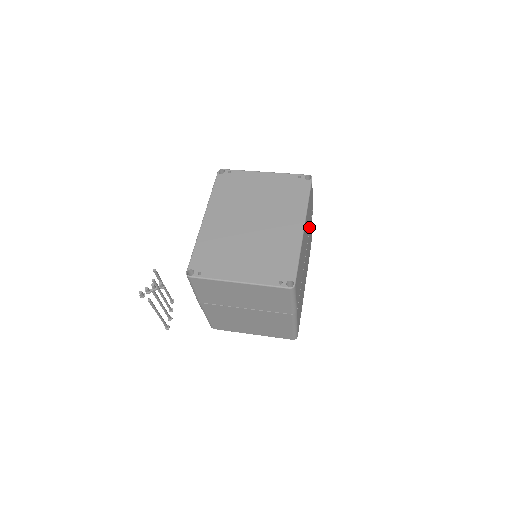
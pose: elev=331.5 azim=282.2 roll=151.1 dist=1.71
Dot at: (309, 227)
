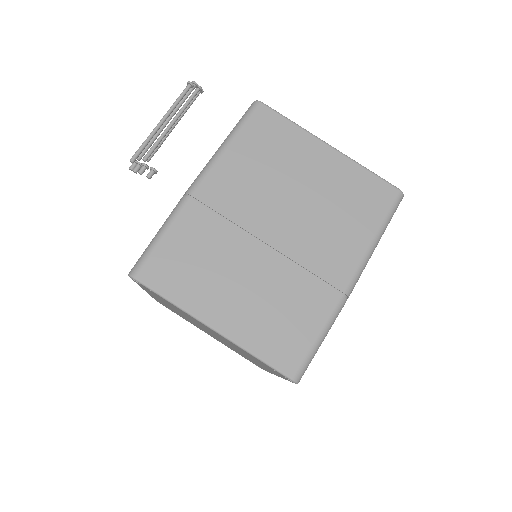
Dot at: occluded
